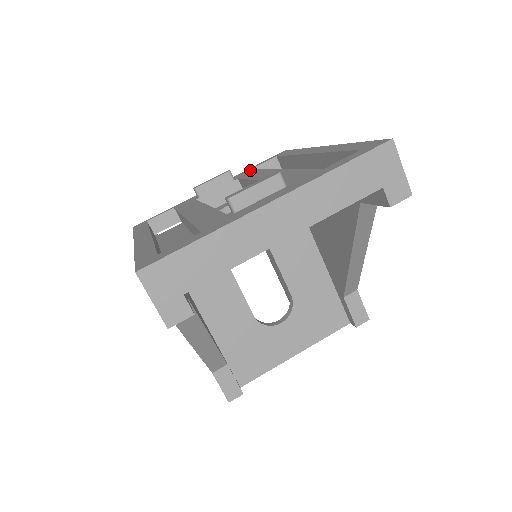
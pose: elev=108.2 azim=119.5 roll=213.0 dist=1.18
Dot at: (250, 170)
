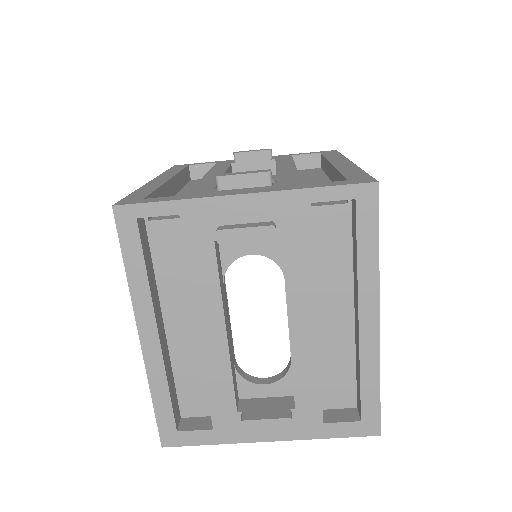
Dot at: (305, 217)
